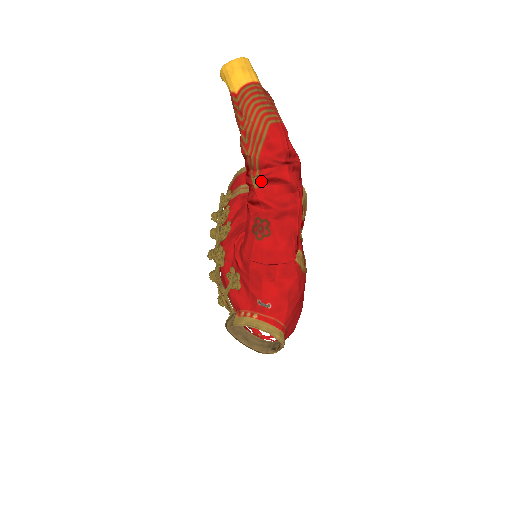
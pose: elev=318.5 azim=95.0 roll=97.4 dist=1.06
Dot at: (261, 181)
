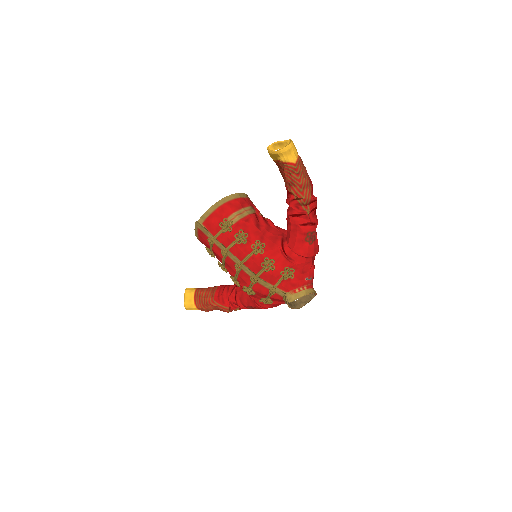
Dot at: (311, 211)
